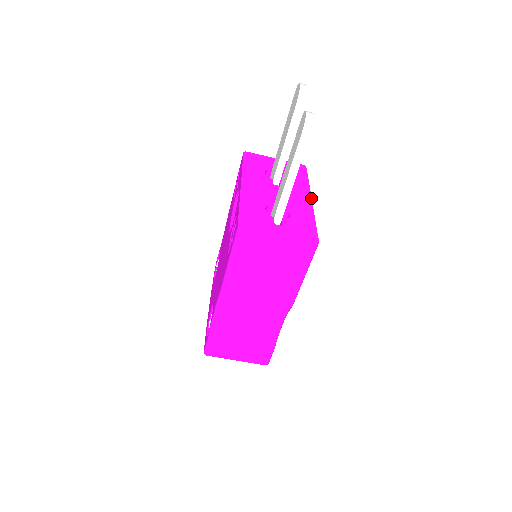
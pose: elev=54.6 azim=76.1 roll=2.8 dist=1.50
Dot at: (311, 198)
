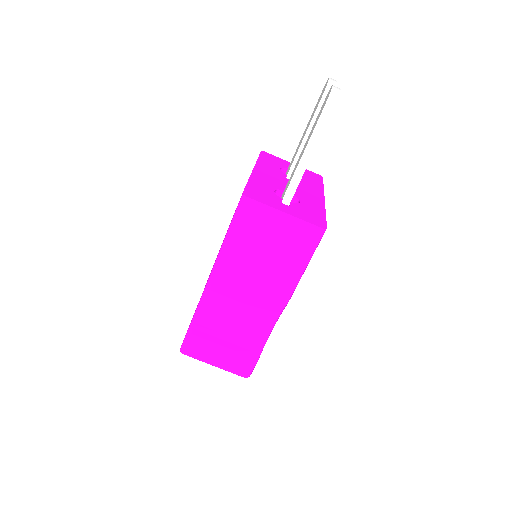
Dot at: (324, 197)
